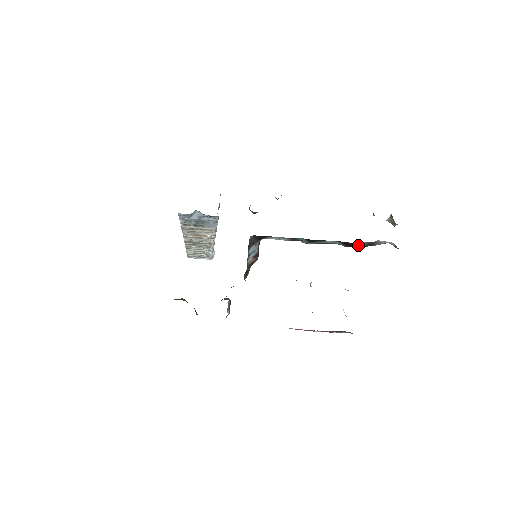
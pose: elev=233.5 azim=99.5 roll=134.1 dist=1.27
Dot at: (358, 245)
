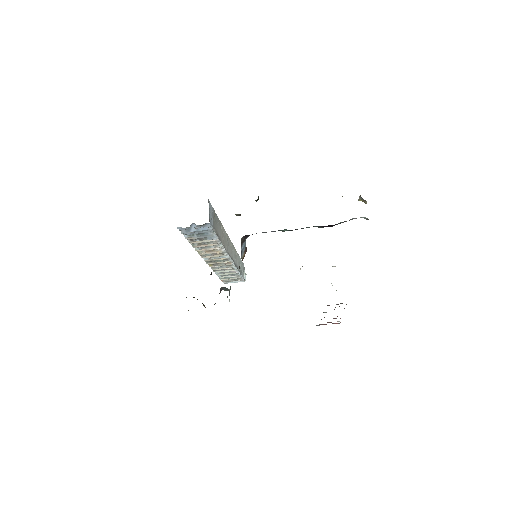
Dot at: (334, 225)
